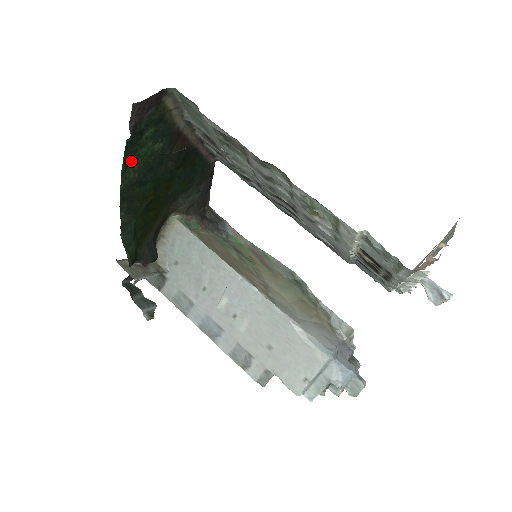
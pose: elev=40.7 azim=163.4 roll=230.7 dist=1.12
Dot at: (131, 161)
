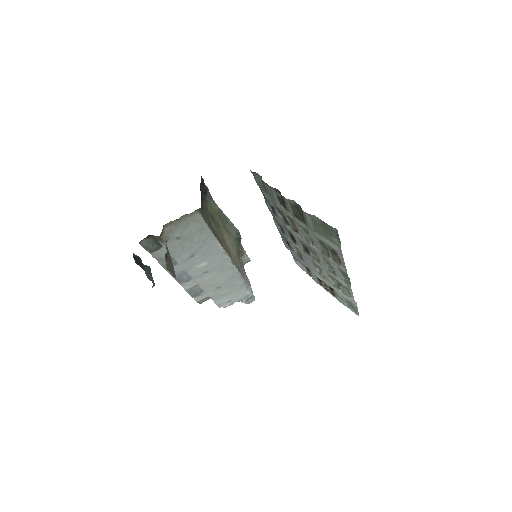
Dot at: occluded
